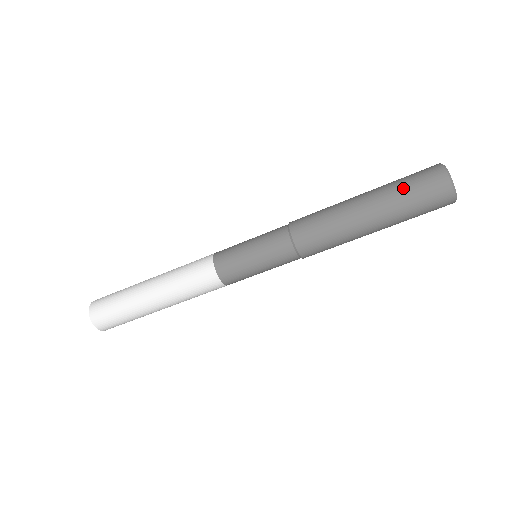
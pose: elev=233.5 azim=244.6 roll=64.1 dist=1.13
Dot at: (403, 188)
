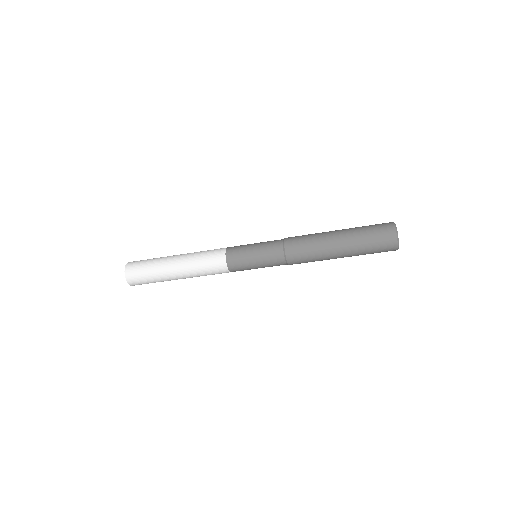
Dot at: (367, 240)
